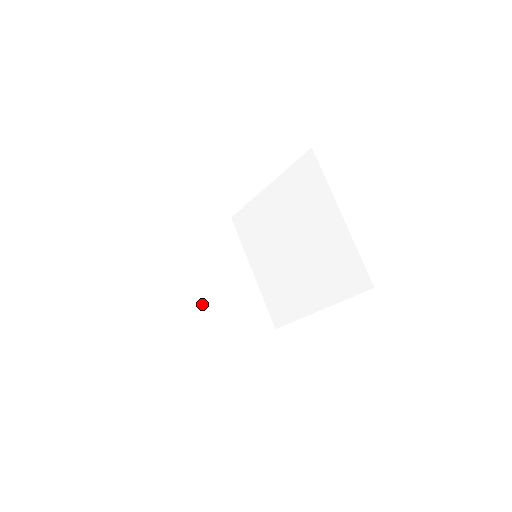
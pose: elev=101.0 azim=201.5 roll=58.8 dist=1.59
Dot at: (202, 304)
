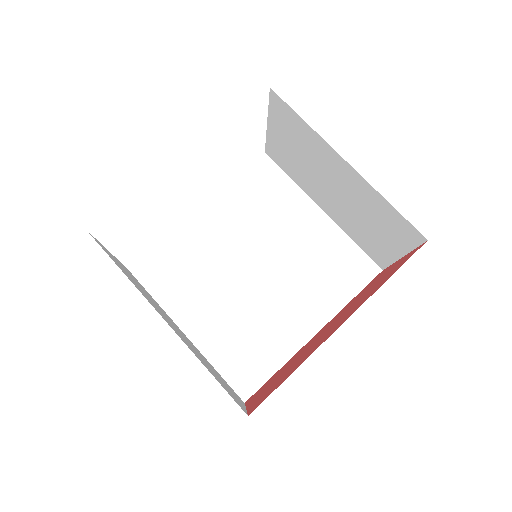
Dot at: (190, 347)
